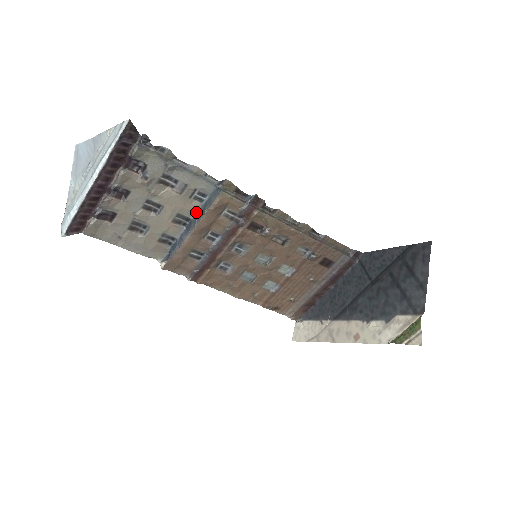
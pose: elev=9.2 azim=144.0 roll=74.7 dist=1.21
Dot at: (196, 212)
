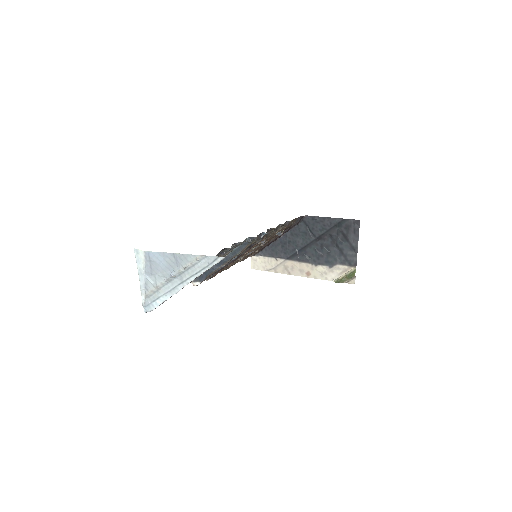
Dot at: (227, 254)
